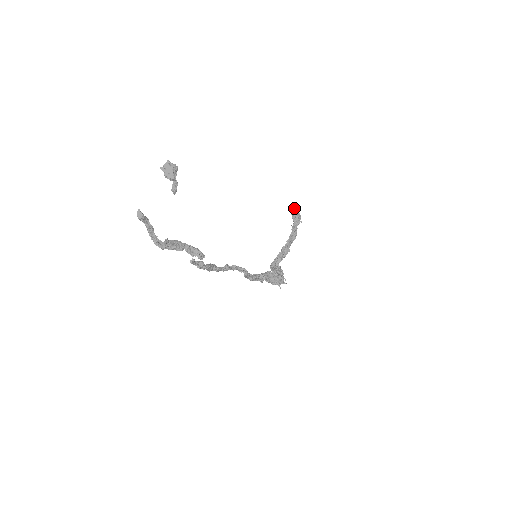
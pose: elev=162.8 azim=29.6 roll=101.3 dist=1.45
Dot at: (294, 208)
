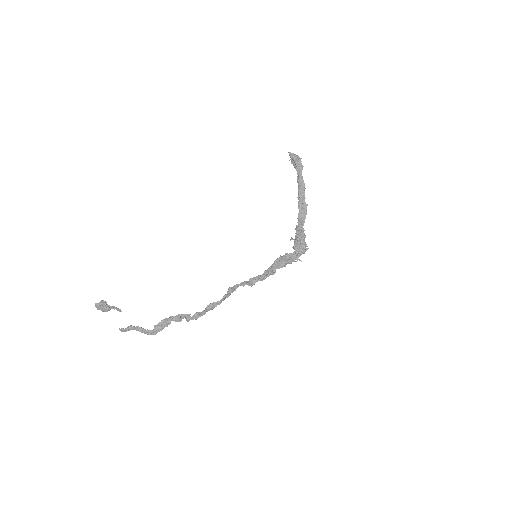
Dot at: occluded
